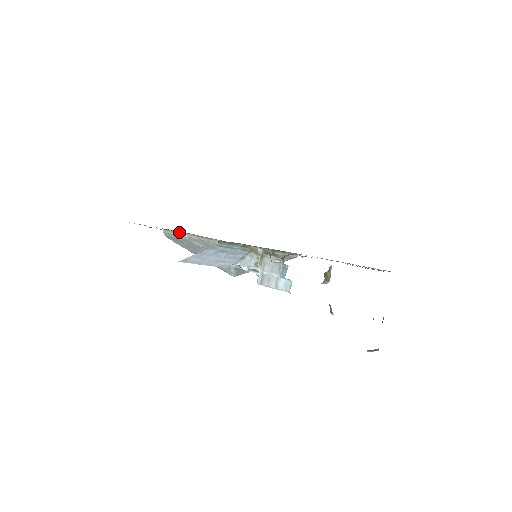
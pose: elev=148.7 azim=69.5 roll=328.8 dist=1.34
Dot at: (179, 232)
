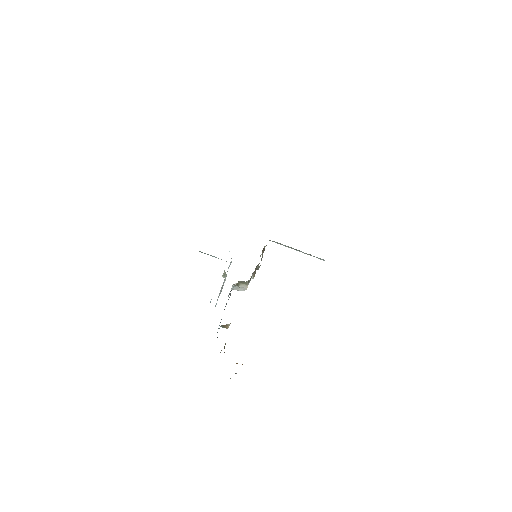
Dot at: occluded
